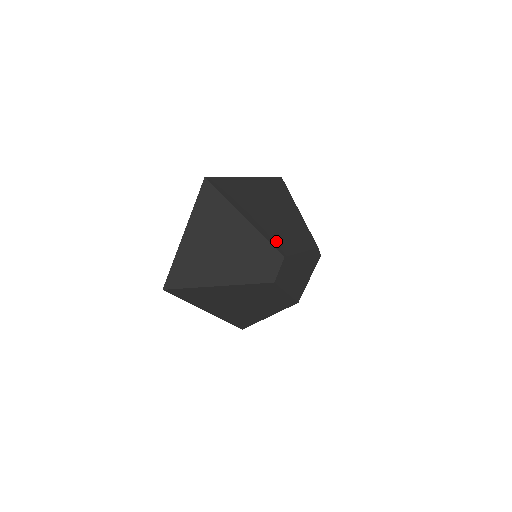
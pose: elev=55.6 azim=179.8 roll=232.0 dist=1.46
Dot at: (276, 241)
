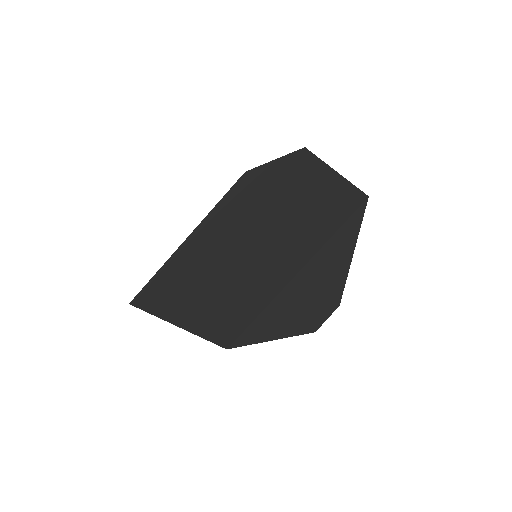
Dot at: occluded
